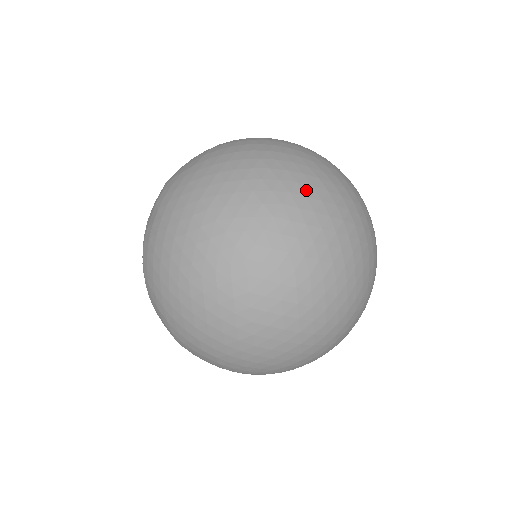
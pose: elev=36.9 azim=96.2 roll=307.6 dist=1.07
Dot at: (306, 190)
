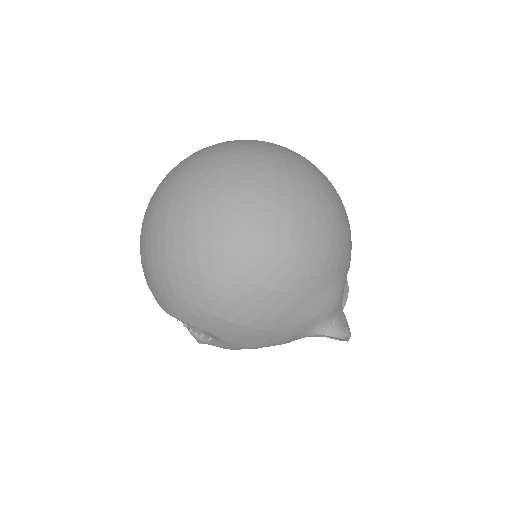
Dot at: occluded
